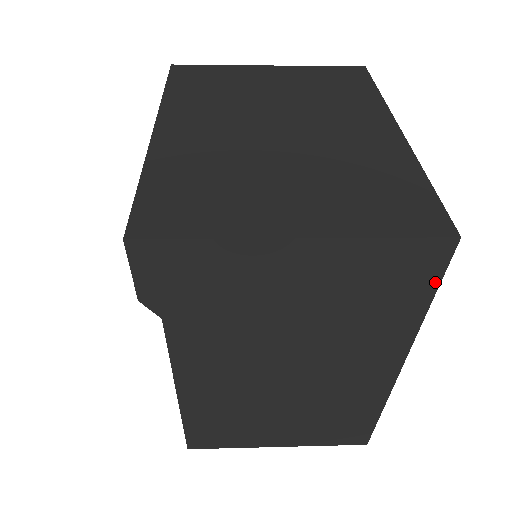
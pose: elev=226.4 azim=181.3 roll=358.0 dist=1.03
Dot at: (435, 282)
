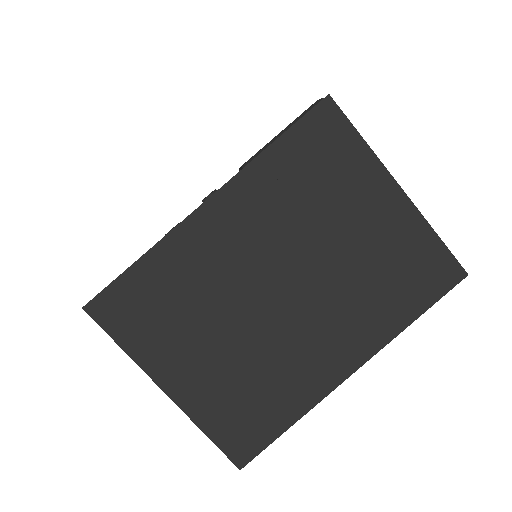
Dot at: occluded
